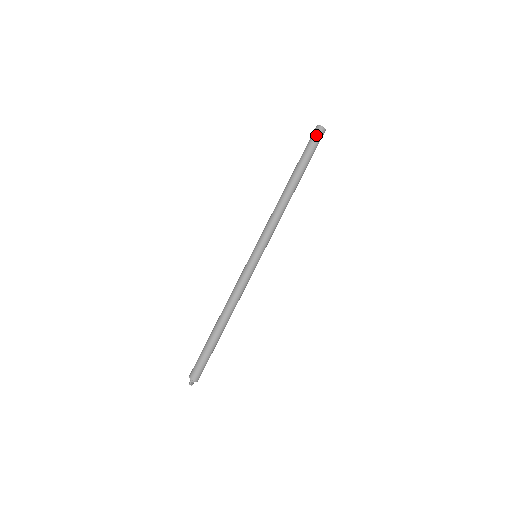
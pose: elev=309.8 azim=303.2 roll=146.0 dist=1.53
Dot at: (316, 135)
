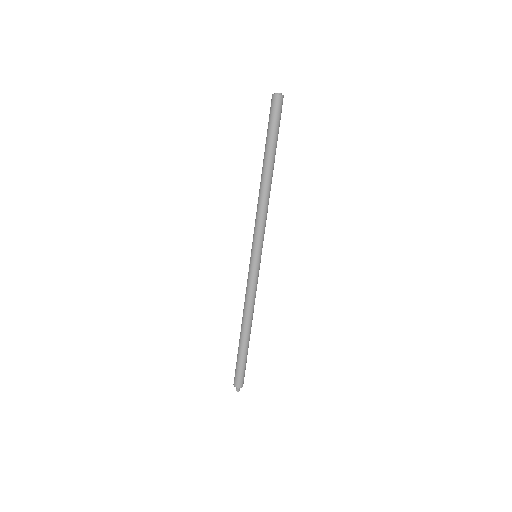
Dot at: (274, 107)
